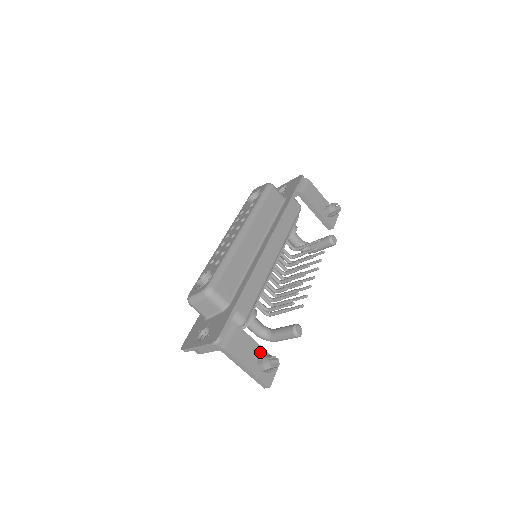
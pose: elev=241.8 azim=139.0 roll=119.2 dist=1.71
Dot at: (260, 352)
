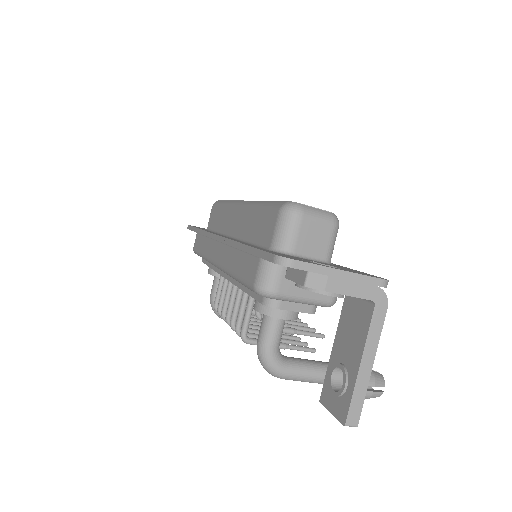
Dot at: occluded
